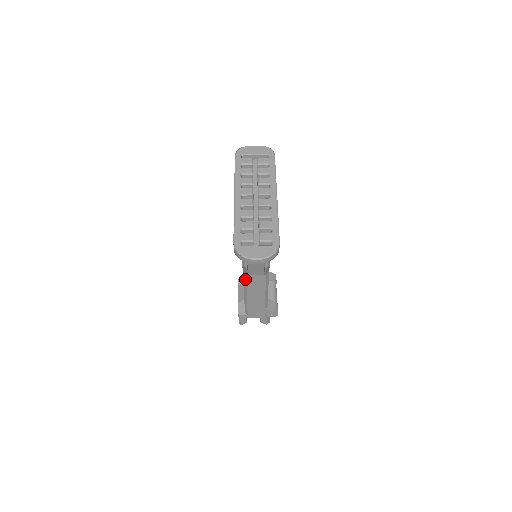
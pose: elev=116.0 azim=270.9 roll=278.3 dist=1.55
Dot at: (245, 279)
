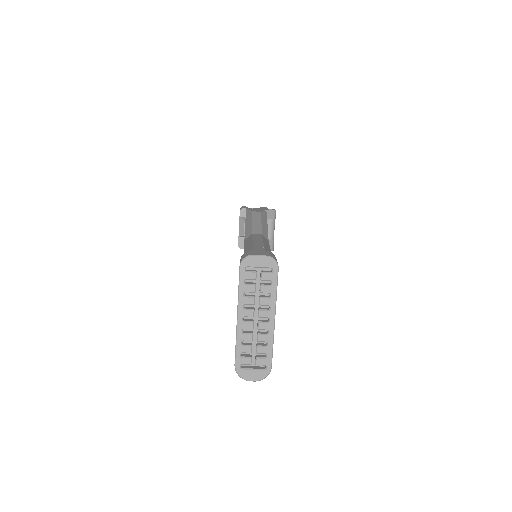
Dot at: occluded
